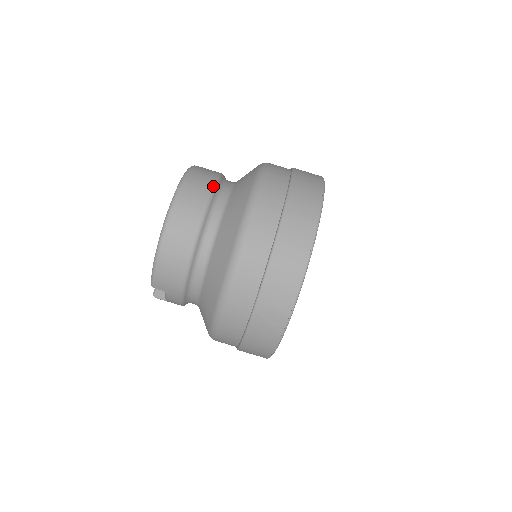
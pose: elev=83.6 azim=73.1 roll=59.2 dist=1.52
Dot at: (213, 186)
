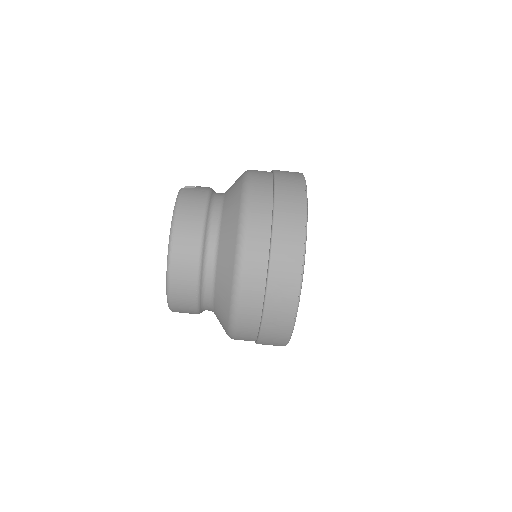
Dot at: (200, 240)
